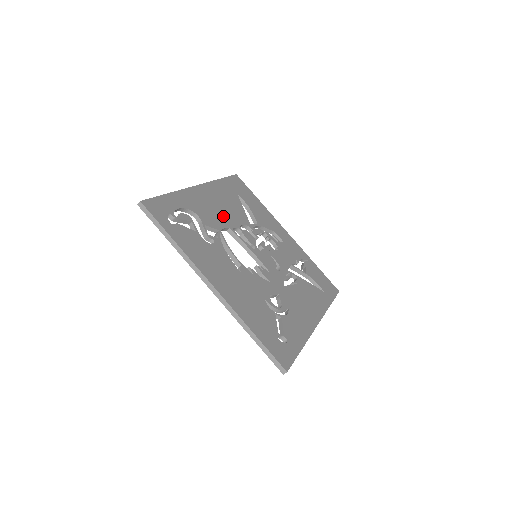
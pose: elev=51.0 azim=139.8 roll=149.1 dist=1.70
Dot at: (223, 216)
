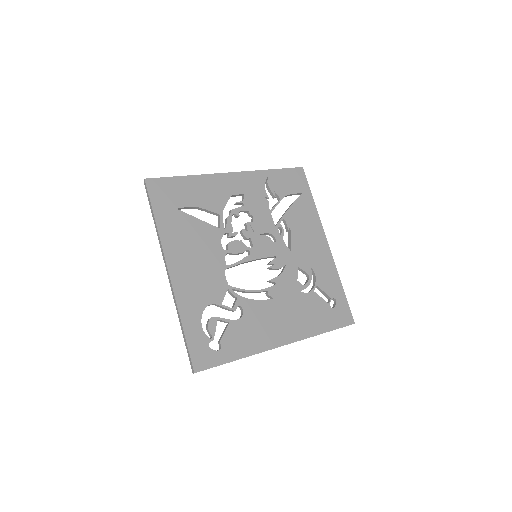
Dot at: (210, 265)
